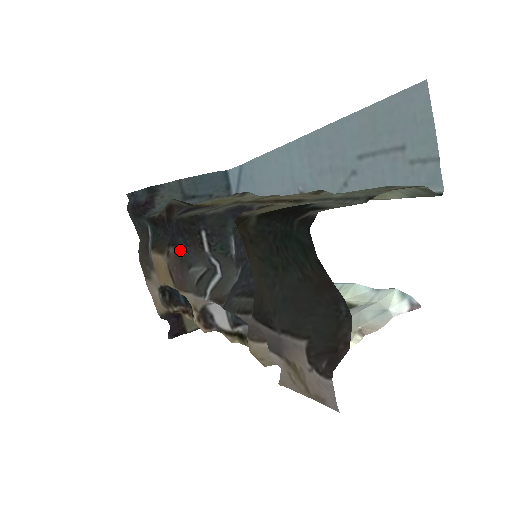
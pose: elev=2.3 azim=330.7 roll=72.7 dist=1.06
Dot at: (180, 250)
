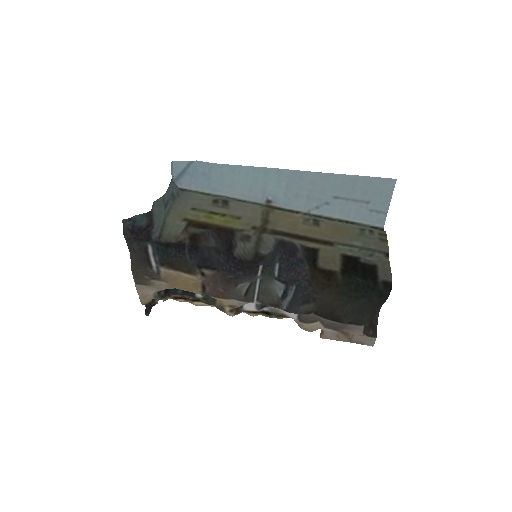
Dot at: (233, 277)
